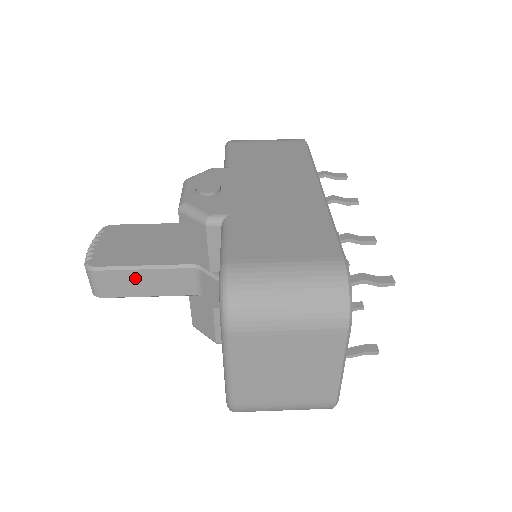
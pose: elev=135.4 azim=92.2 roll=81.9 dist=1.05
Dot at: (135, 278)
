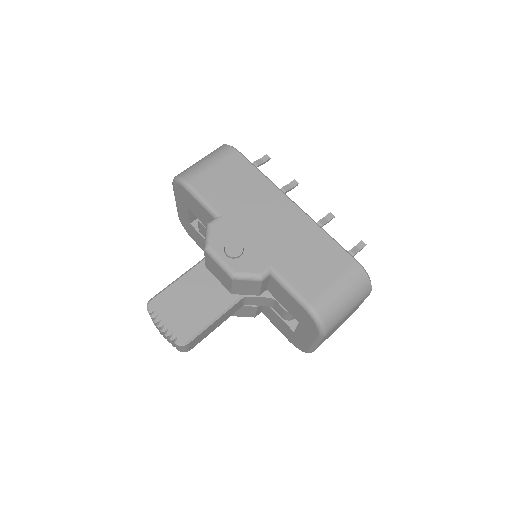
Dot at: (211, 327)
